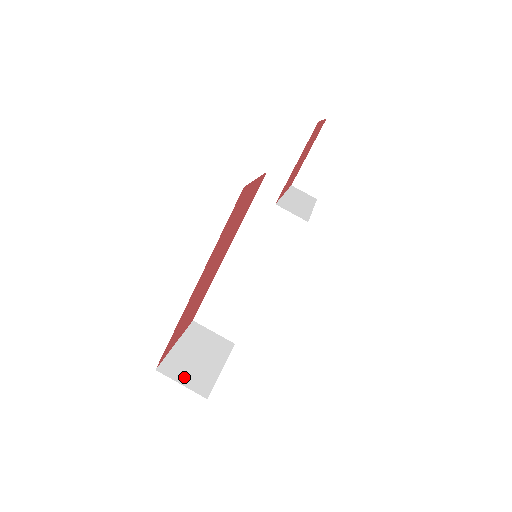
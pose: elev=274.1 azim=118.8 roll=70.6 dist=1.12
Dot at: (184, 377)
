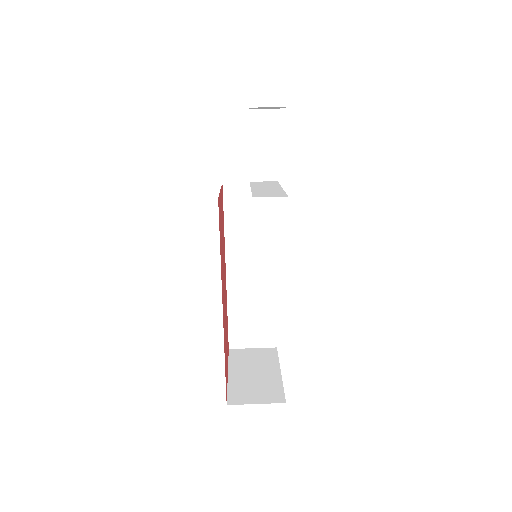
Dot at: (254, 397)
